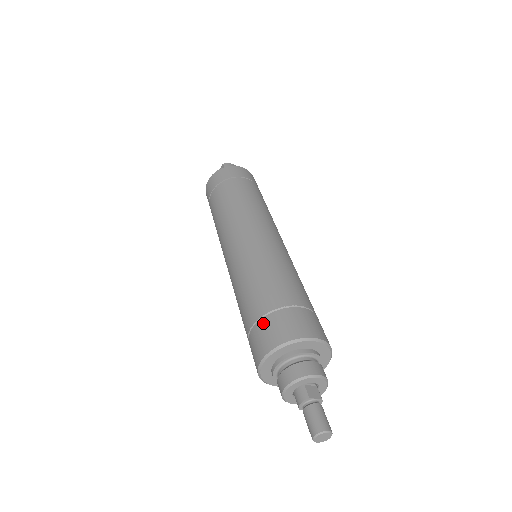
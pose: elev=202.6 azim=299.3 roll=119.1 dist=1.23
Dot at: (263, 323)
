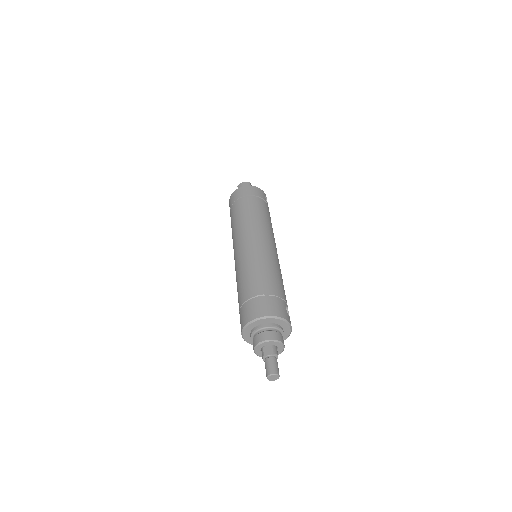
Dot at: (240, 315)
